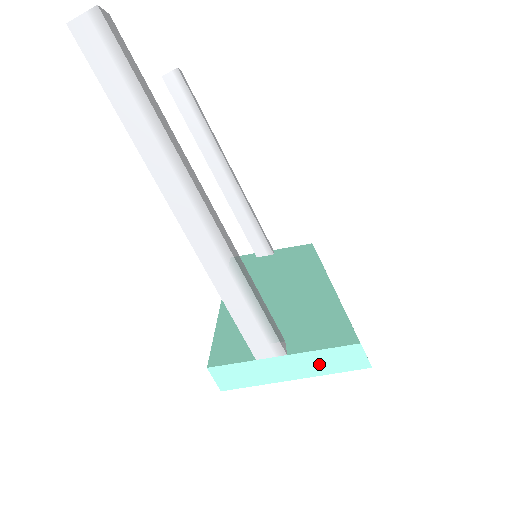
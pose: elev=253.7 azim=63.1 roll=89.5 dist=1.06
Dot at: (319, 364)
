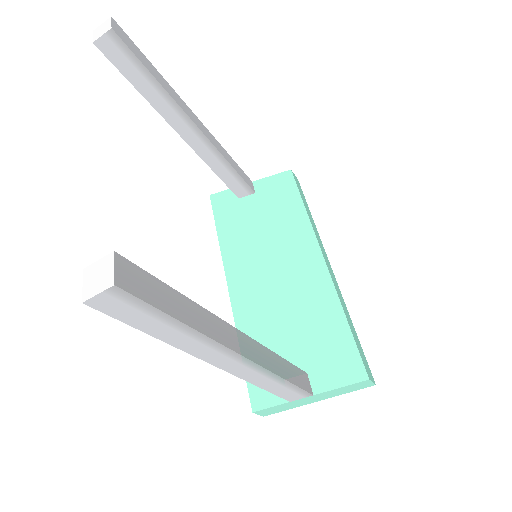
Dot at: (337, 393)
